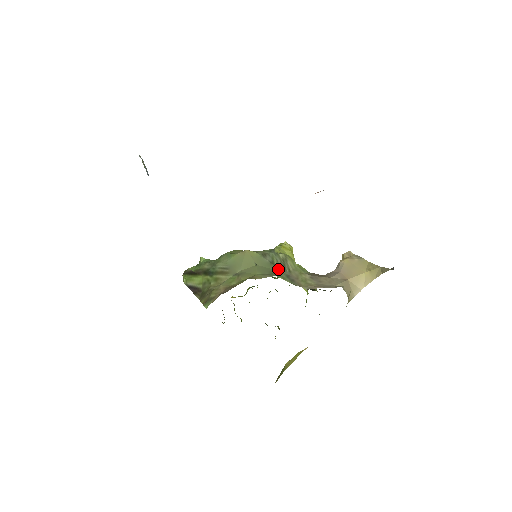
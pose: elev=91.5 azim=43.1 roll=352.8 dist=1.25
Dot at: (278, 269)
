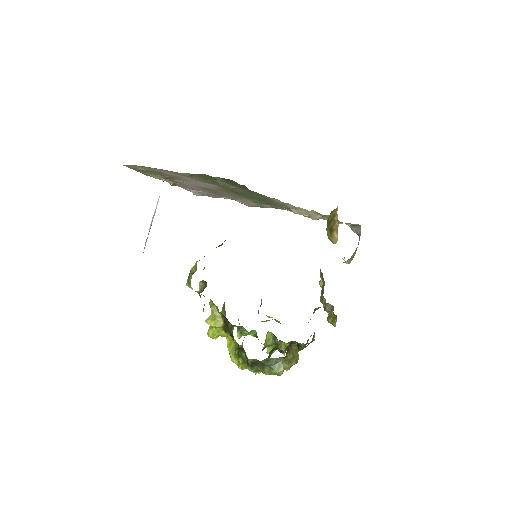
Dot at: occluded
